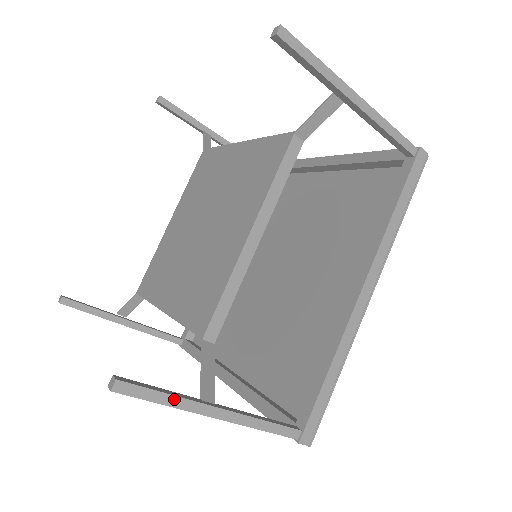
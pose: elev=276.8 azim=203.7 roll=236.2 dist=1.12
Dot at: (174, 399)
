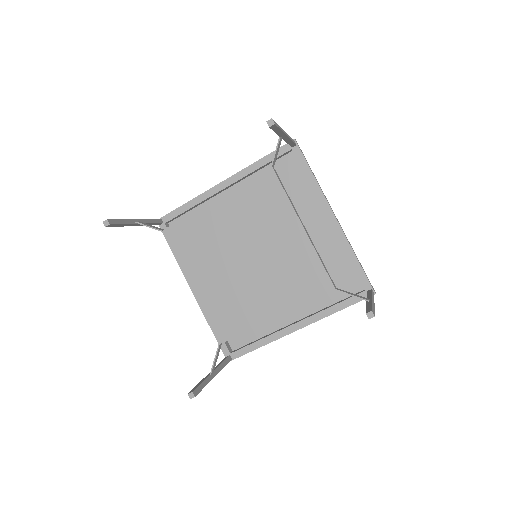
Dot at: occluded
